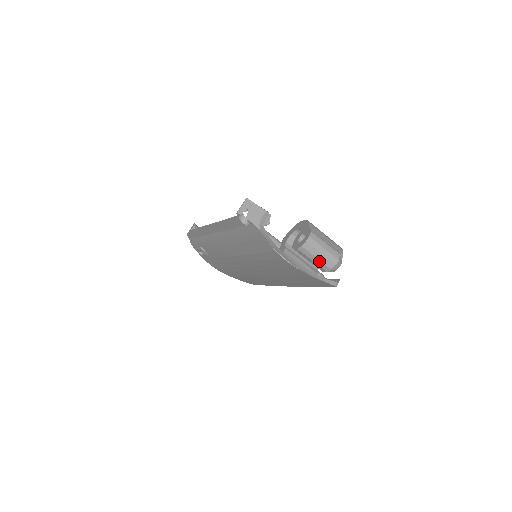
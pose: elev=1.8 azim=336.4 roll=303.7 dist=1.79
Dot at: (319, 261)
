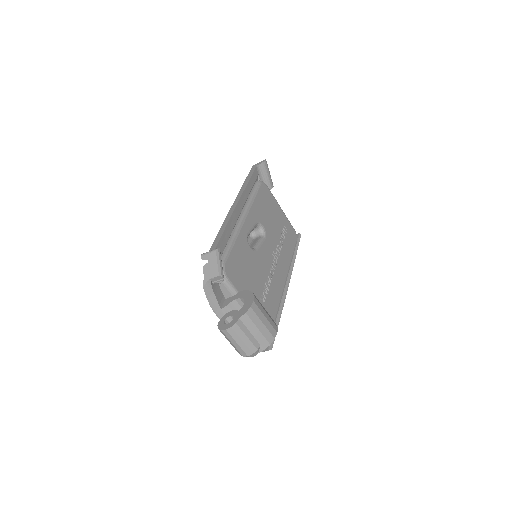
Dot at: (232, 344)
